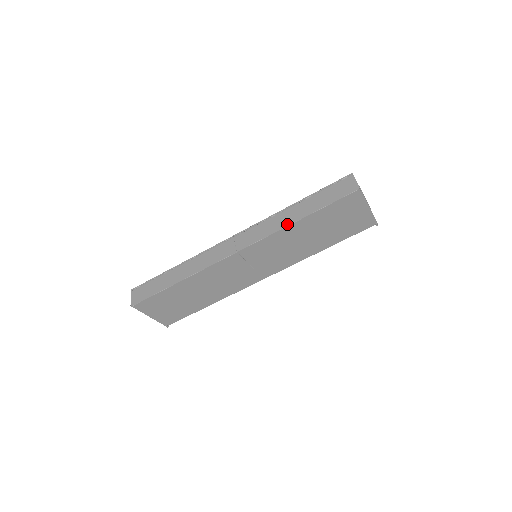
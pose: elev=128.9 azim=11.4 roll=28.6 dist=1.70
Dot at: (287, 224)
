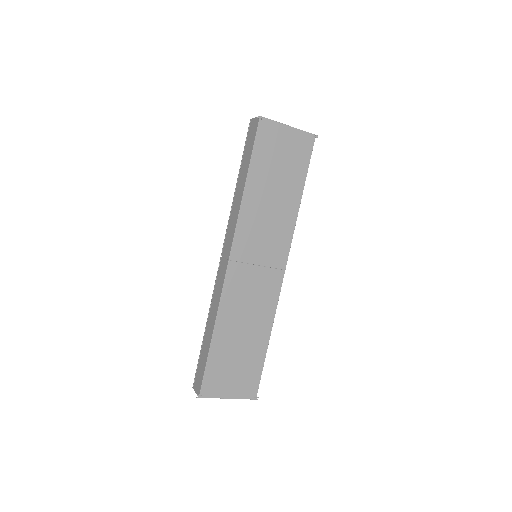
Dot at: (241, 198)
